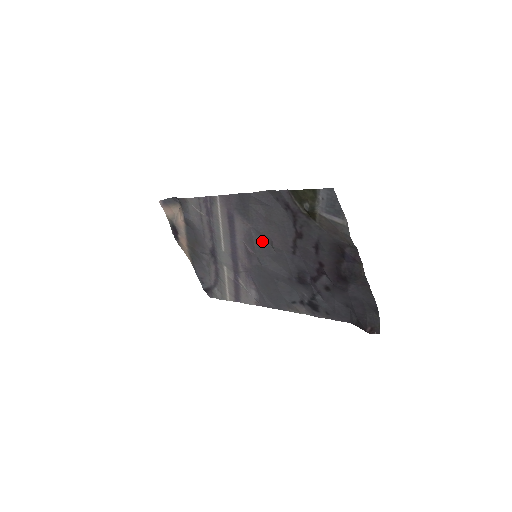
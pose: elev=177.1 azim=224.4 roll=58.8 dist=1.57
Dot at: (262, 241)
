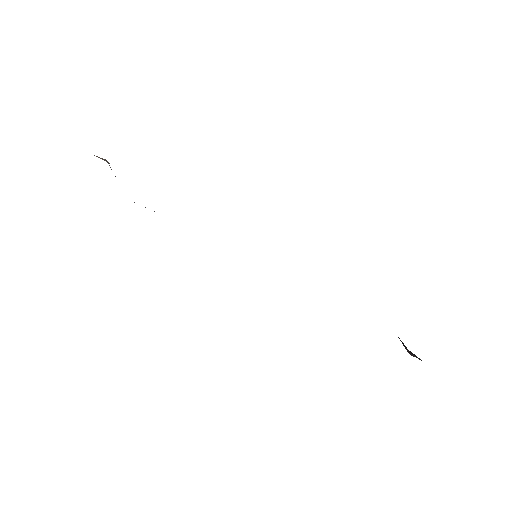
Dot at: occluded
